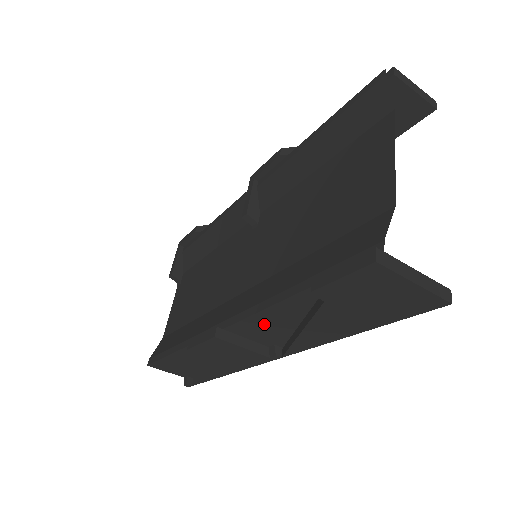
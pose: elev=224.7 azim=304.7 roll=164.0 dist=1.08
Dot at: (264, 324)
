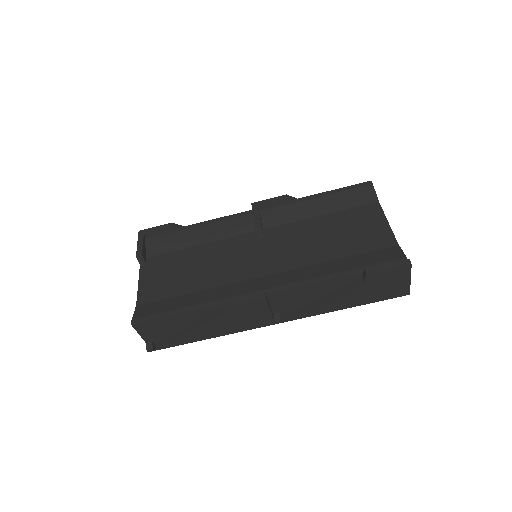
Dot at: (298, 295)
